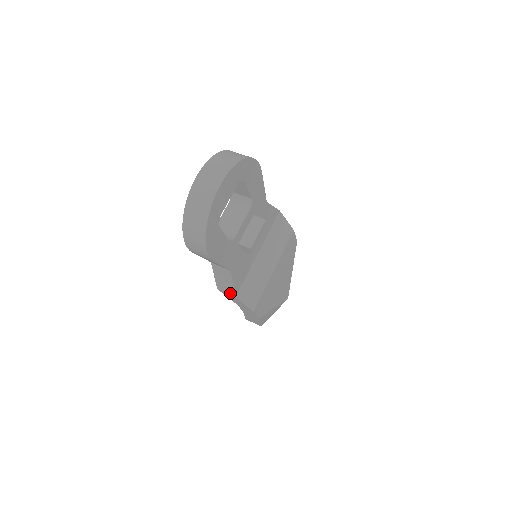
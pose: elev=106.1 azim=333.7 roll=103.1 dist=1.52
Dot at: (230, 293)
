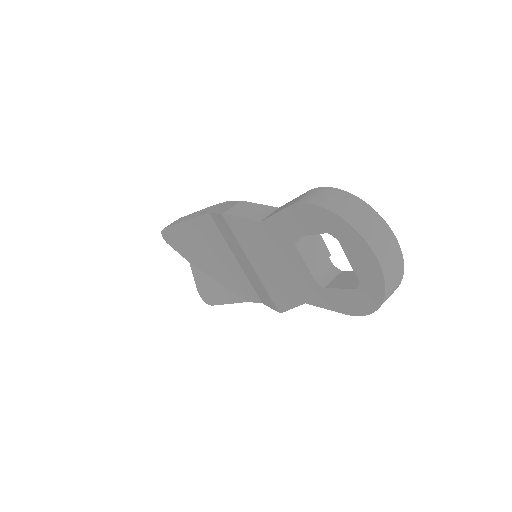
Dot at: occluded
